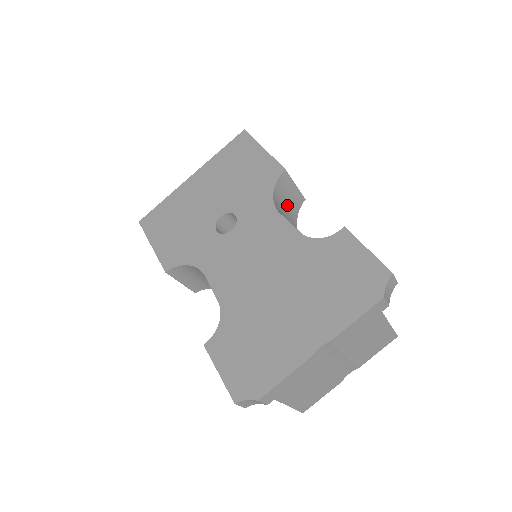
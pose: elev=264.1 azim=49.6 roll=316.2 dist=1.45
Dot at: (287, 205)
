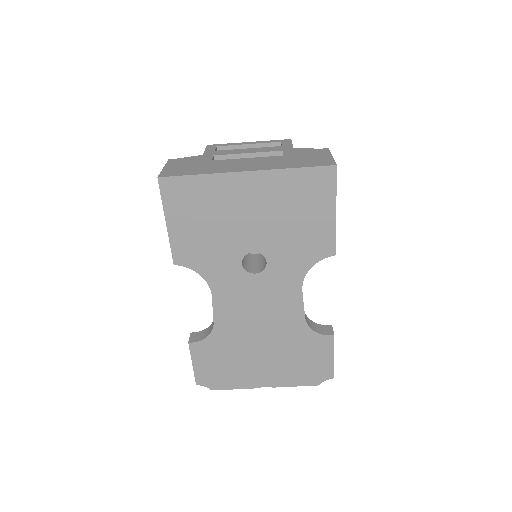
Dot at: occluded
